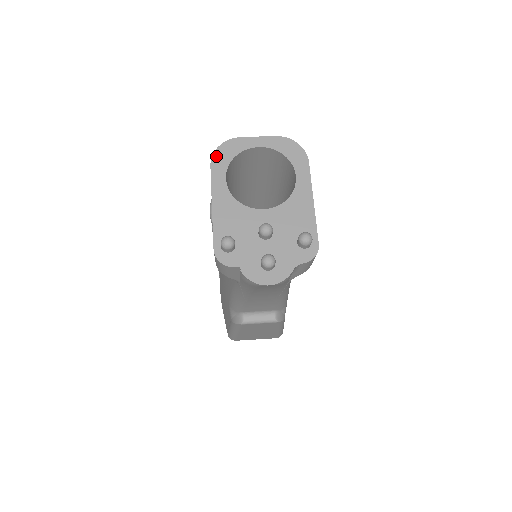
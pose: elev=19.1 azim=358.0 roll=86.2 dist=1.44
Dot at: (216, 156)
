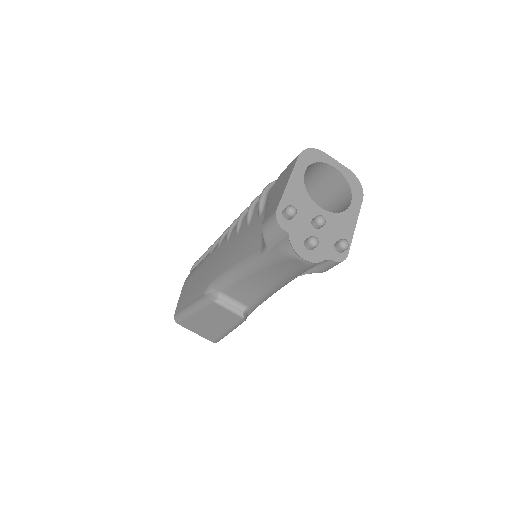
Dot at: (305, 153)
